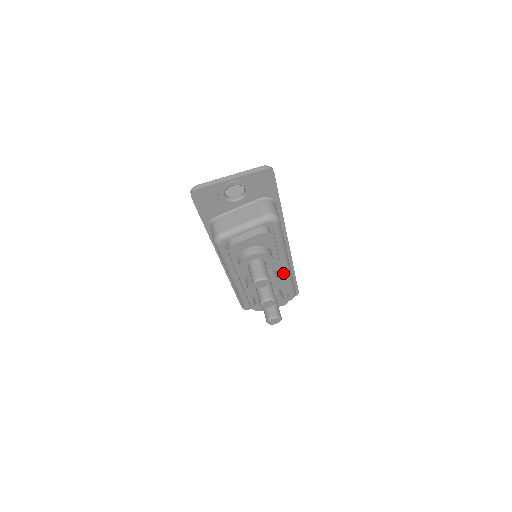
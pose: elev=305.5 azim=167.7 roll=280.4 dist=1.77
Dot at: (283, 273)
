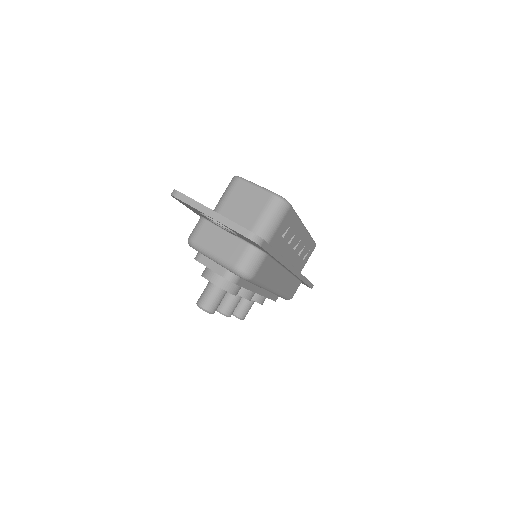
Dot at: occluded
